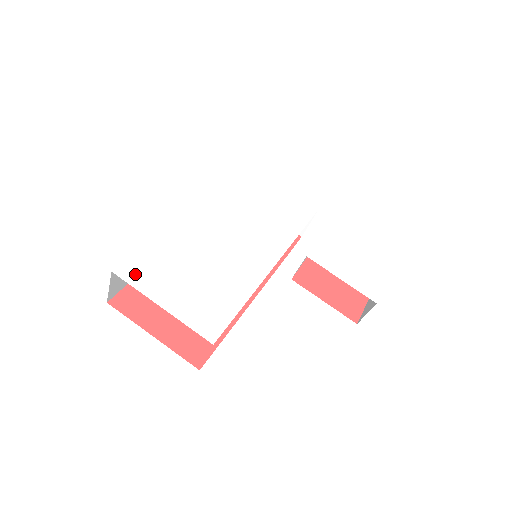
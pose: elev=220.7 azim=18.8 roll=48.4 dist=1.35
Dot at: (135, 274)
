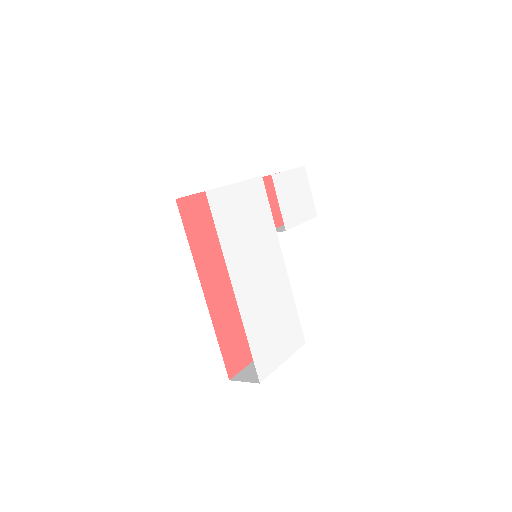
Dot at: (265, 368)
